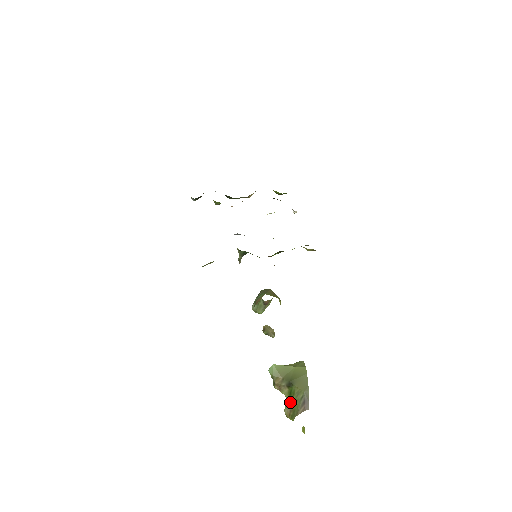
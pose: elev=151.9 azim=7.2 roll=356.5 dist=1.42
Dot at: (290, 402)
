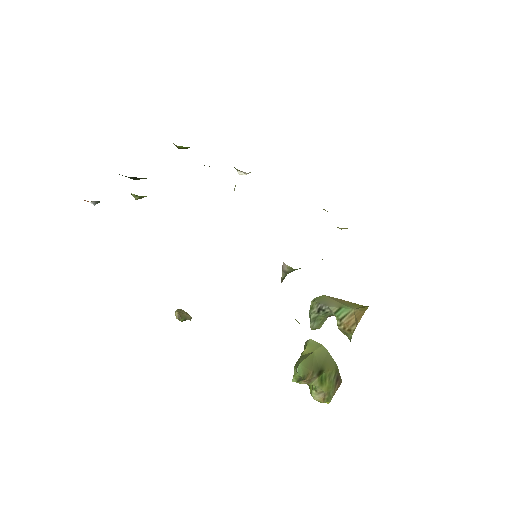
Dot at: (323, 388)
